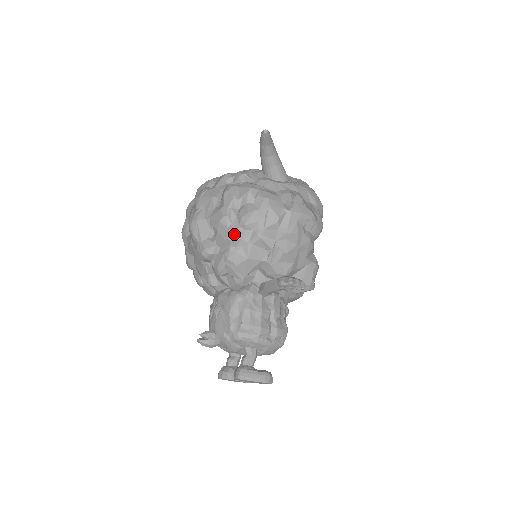
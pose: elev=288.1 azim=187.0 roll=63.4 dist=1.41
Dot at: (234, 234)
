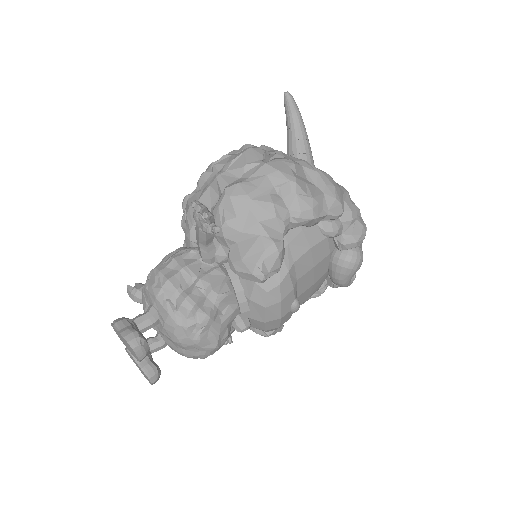
Dot at: (202, 174)
